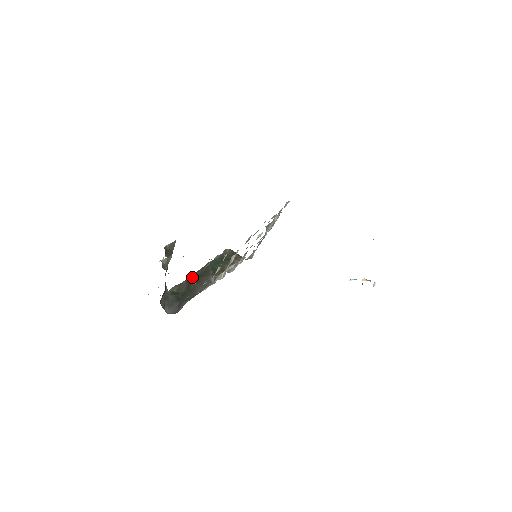
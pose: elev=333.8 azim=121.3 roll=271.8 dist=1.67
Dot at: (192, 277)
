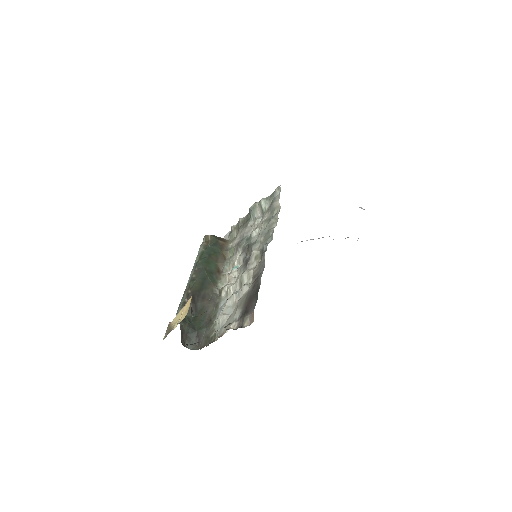
Dot at: (193, 292)
